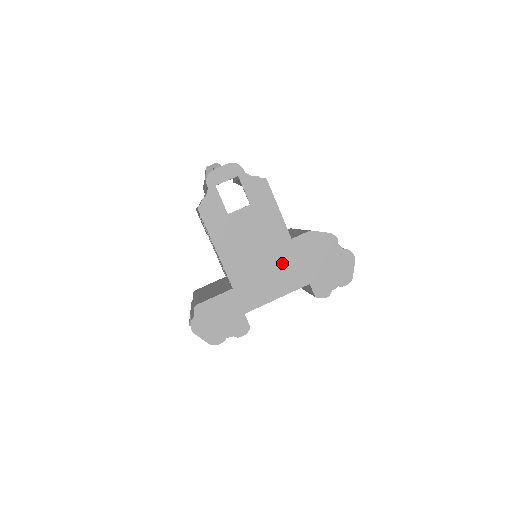
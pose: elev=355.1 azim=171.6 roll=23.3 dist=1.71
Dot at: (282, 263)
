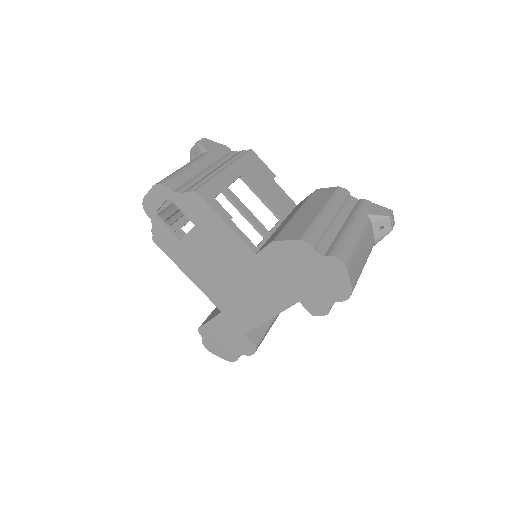
Dot at: (257, 282)
